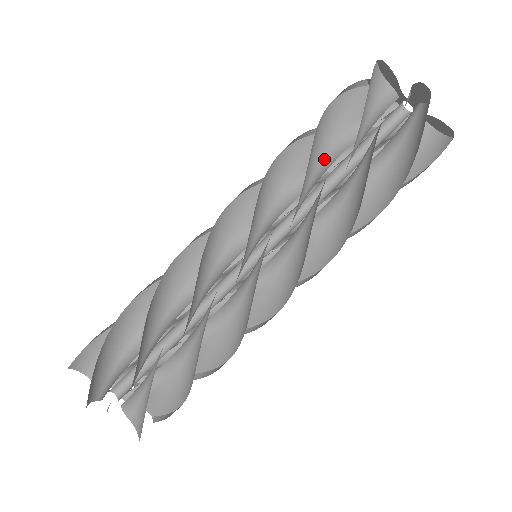
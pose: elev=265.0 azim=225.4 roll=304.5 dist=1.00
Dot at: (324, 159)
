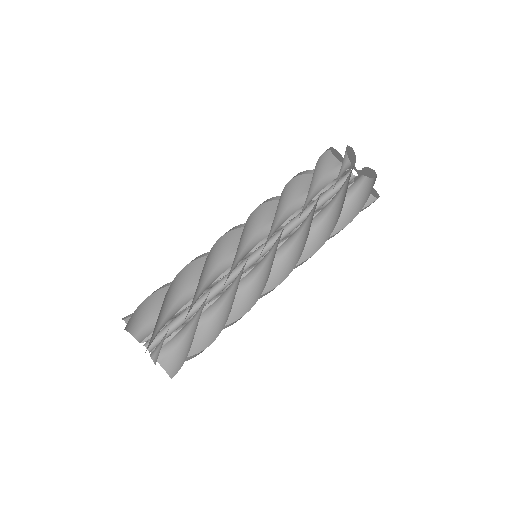
Dot at: (300, 197)
